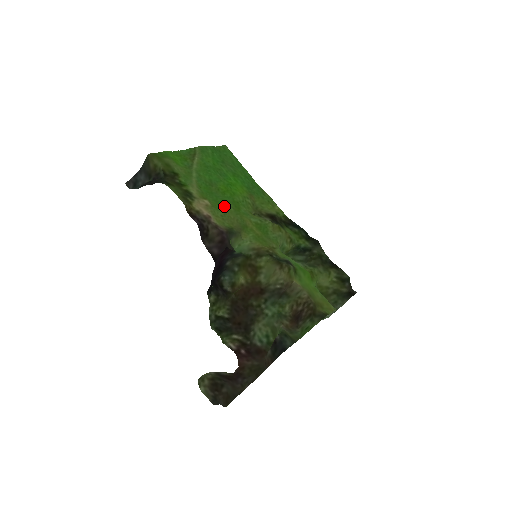
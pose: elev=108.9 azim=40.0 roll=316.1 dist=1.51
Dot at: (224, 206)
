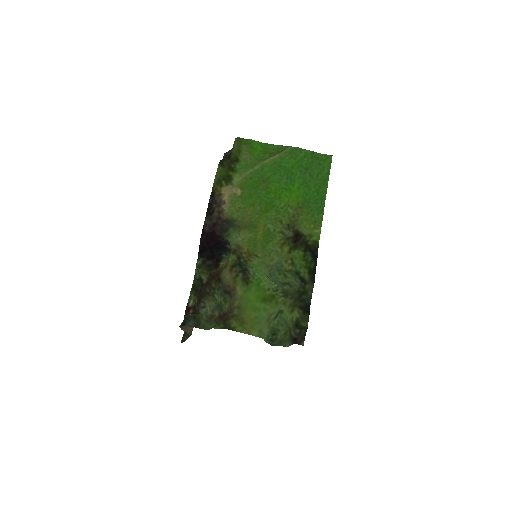
Dot at: (254, 202)
